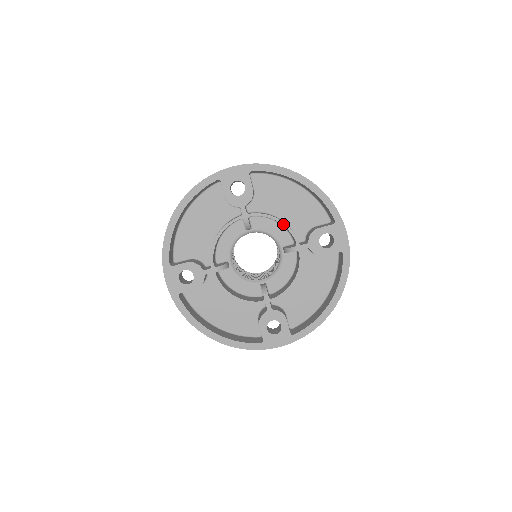
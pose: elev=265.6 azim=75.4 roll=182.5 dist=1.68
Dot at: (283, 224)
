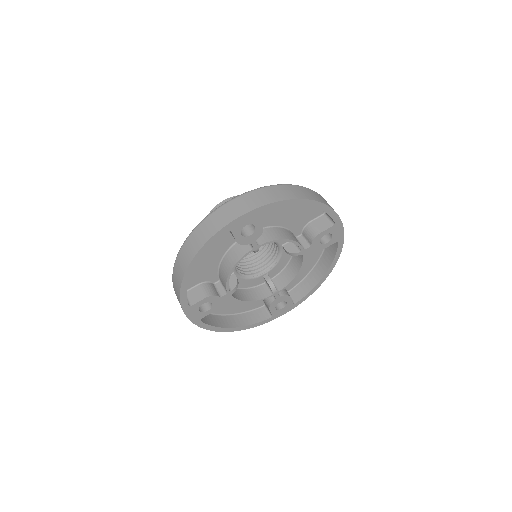
Dot at: (290, 241)
